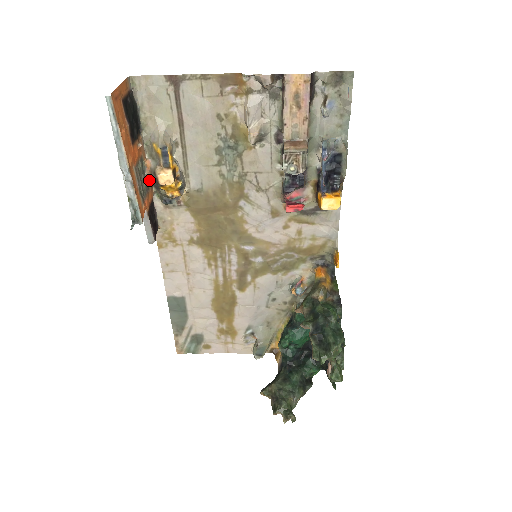
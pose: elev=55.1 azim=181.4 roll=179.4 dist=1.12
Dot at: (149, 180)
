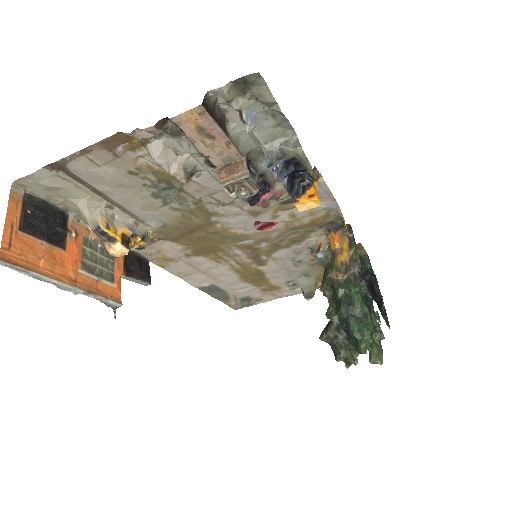
Dot at: occluded
